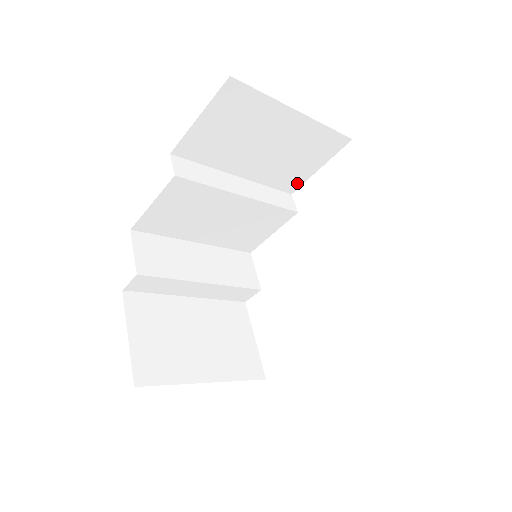
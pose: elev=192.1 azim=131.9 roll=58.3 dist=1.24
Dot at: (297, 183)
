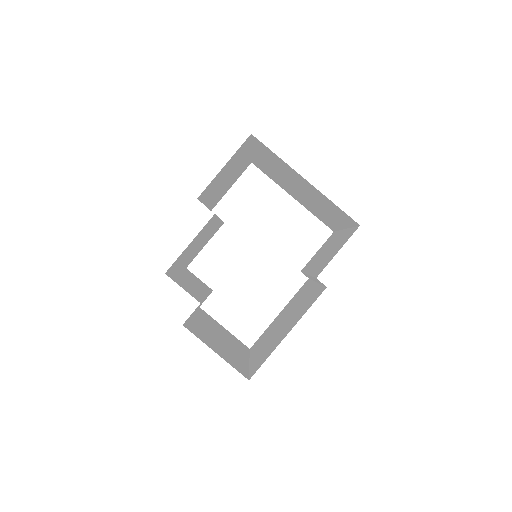
Dot at: occluded
